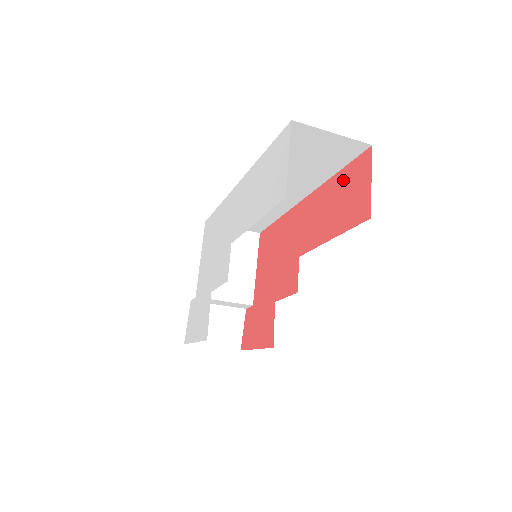
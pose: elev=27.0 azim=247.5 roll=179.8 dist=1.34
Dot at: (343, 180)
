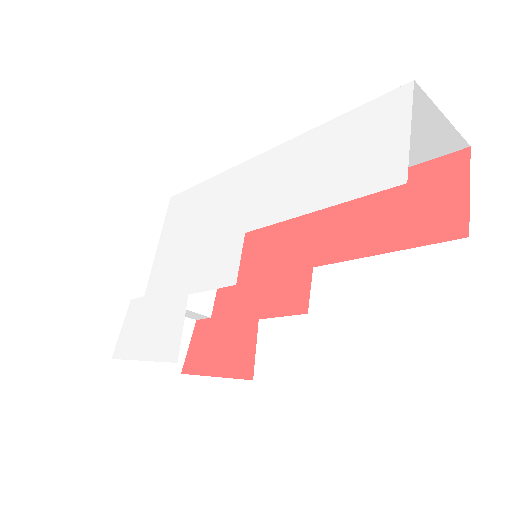
Dot at: (409, 182)
